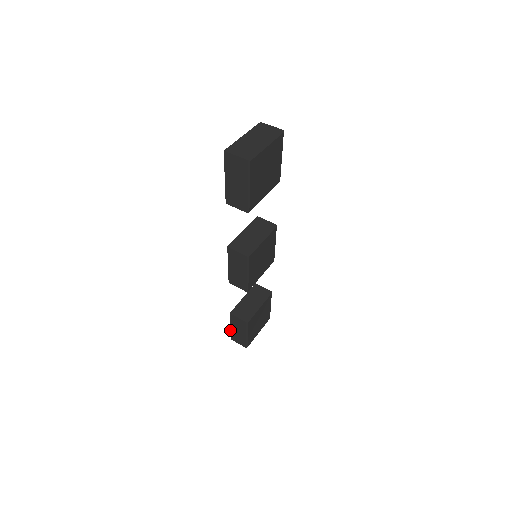
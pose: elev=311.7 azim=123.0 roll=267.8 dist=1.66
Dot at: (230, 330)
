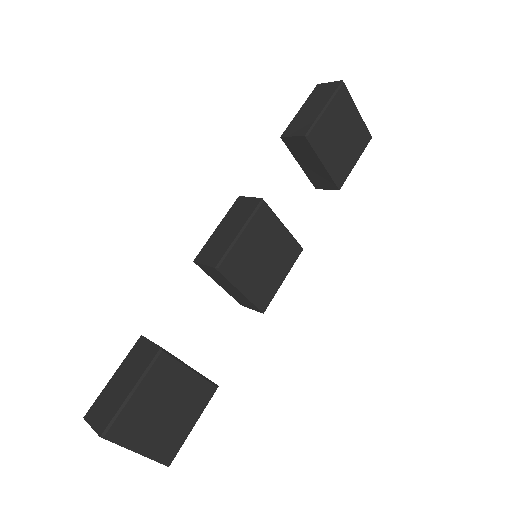
Dot at: (105, 387)
